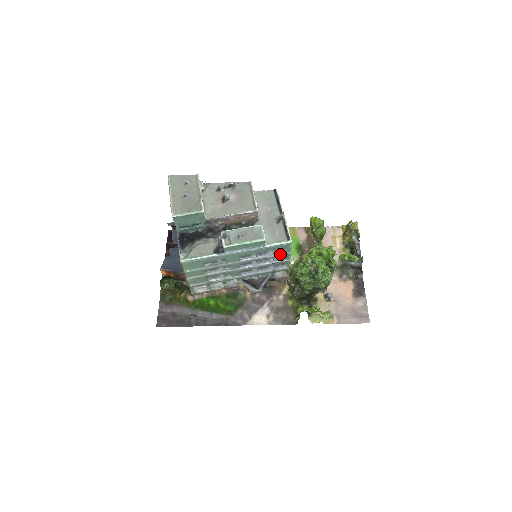
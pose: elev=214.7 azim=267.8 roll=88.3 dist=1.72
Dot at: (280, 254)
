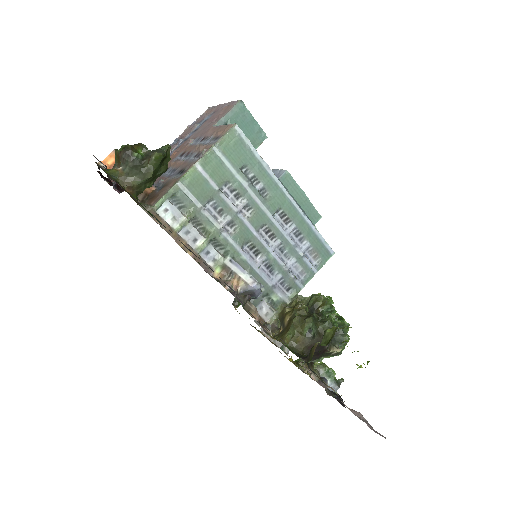
Dot at: (308, 261)
